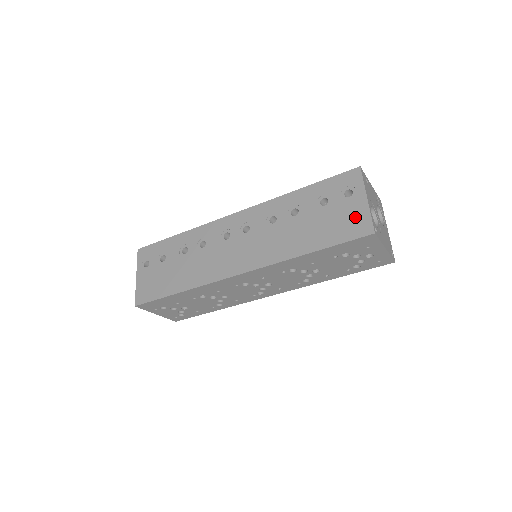
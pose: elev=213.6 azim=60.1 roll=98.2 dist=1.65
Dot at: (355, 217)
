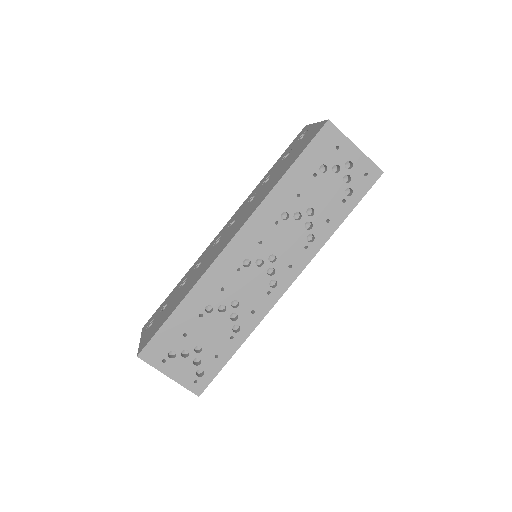
Dot at: (311, 133)
